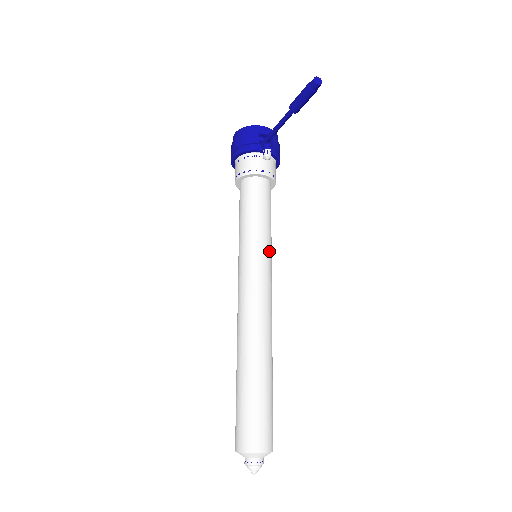
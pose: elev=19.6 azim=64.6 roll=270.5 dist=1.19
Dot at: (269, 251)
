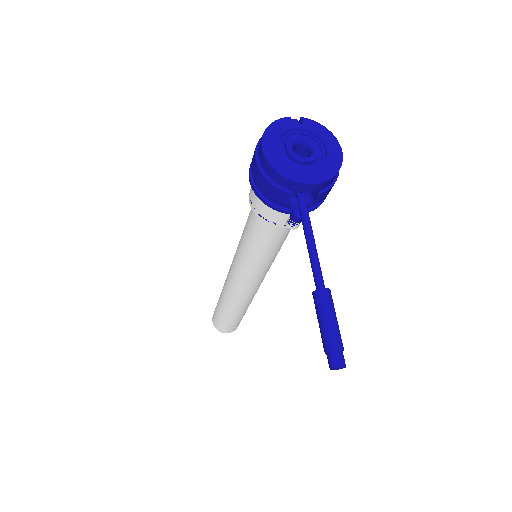
Dot at: (269, 266)
